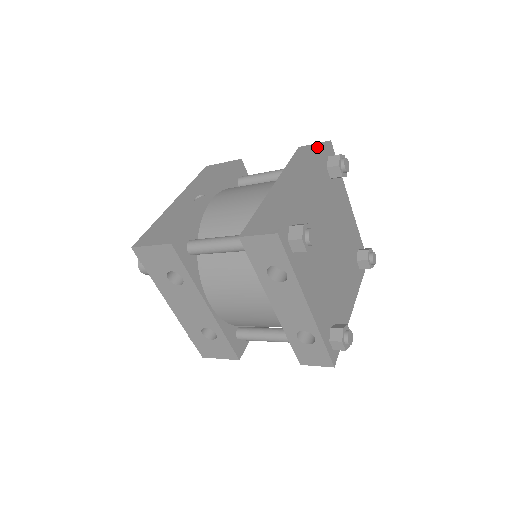
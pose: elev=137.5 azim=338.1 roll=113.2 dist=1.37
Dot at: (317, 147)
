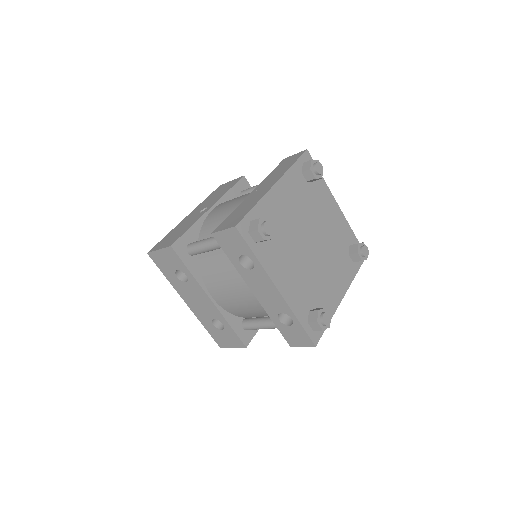
Dot at: (295, 156)
